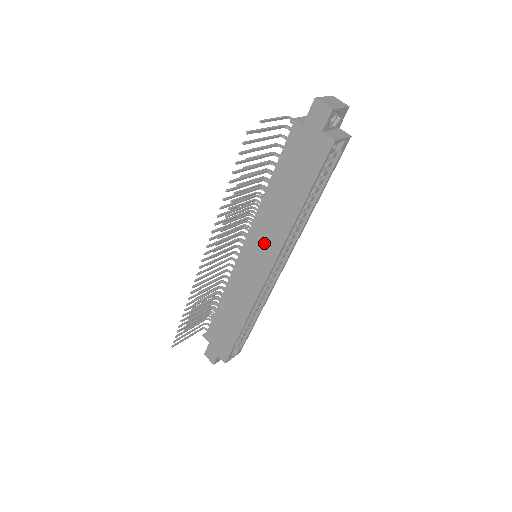
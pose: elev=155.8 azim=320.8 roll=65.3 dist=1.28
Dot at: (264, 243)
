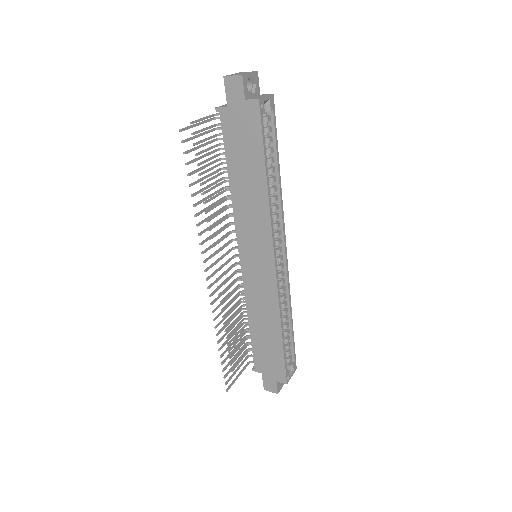
Dot at: (254, 235)
